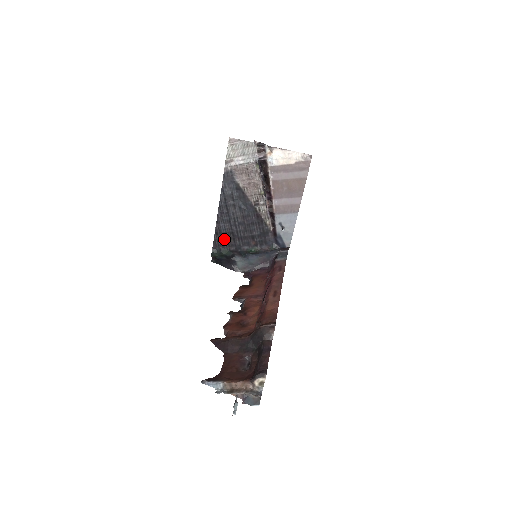
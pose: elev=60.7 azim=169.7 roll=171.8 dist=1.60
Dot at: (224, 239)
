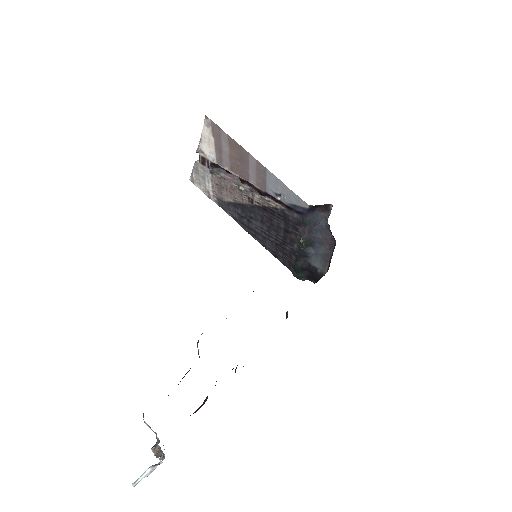
Dot at: (283, 256)
